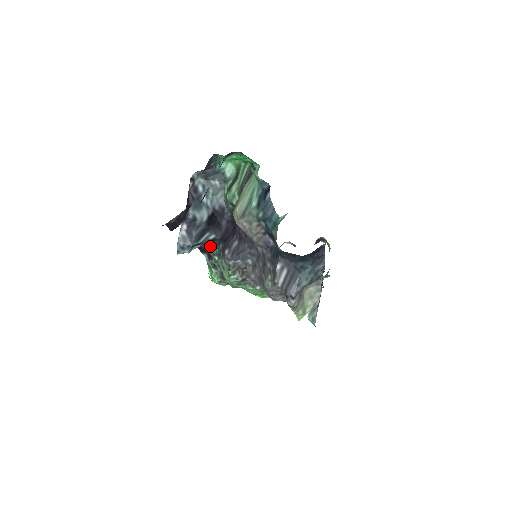
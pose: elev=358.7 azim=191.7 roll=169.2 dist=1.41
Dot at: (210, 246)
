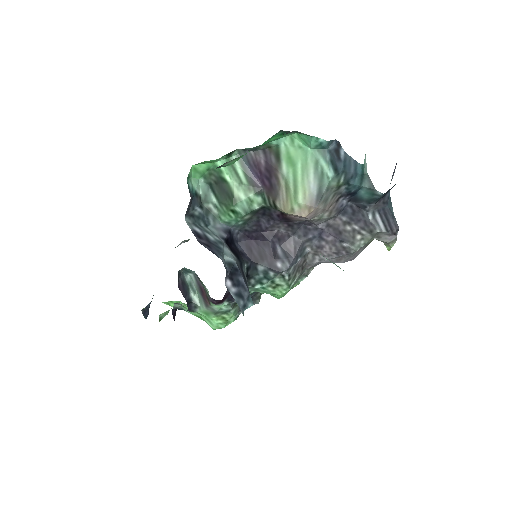
Dot at: occluded
